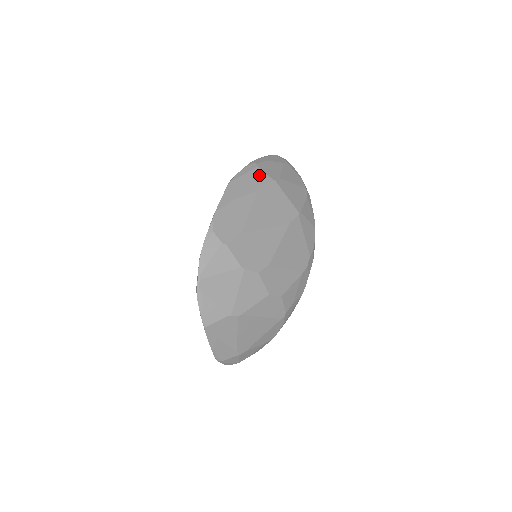
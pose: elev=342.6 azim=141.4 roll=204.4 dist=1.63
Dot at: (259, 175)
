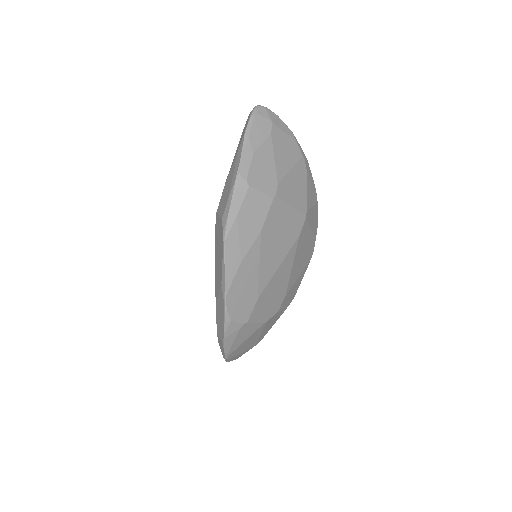
Dot at: (255, 202)
